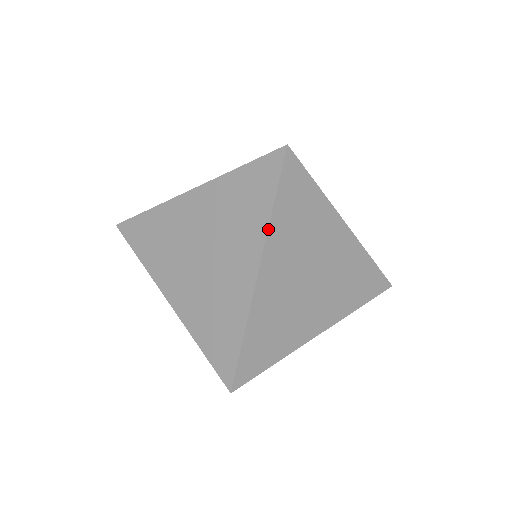
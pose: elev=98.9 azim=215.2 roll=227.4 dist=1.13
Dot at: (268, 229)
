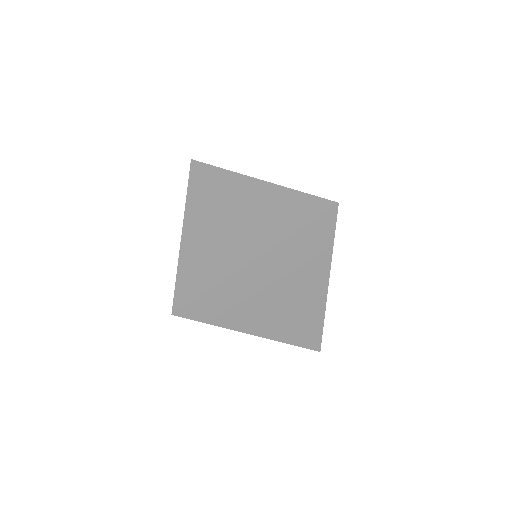
Dot at: occluded
